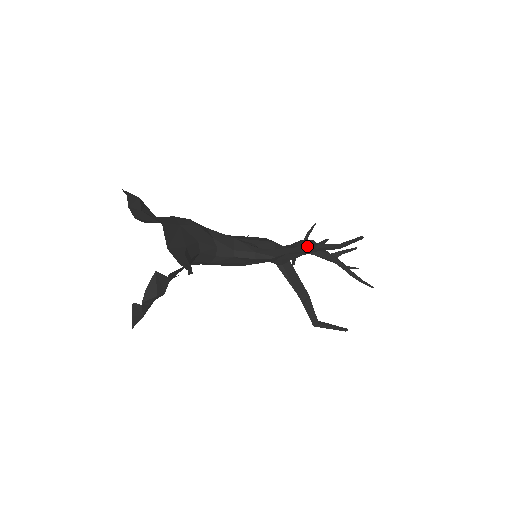
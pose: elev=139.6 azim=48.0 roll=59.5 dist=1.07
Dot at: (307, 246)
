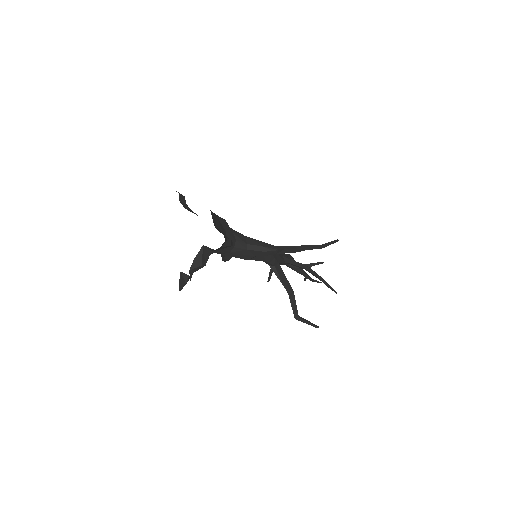
Dot at: (298, 246)
